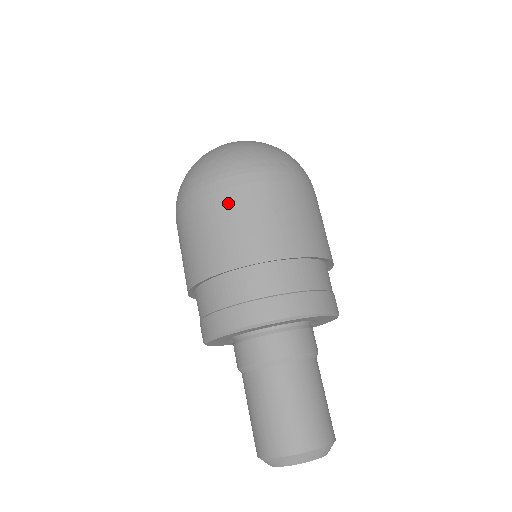
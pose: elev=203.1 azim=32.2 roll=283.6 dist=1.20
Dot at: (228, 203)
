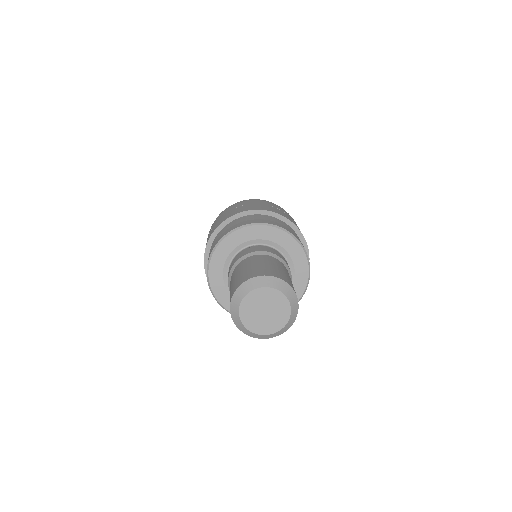
Dot at: (231, 208)
